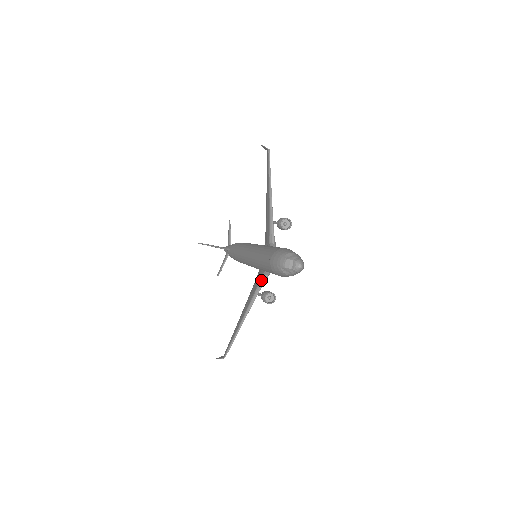
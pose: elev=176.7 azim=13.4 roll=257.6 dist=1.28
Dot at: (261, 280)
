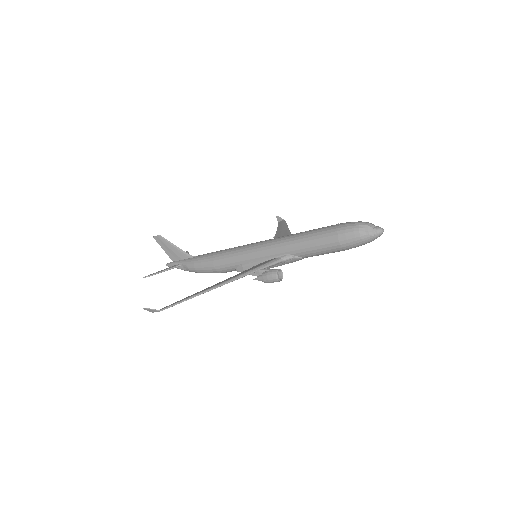
Dot at: (273, 261)
